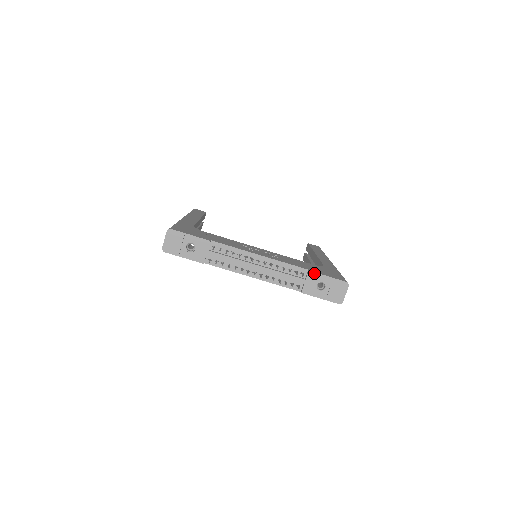
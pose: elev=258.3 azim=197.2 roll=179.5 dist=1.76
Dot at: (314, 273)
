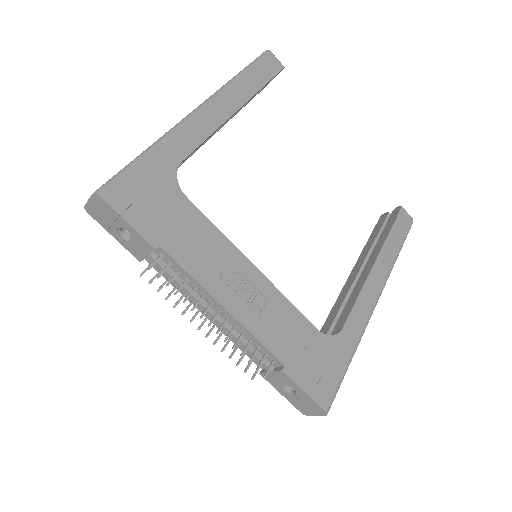
Dot at: (288, 376)
